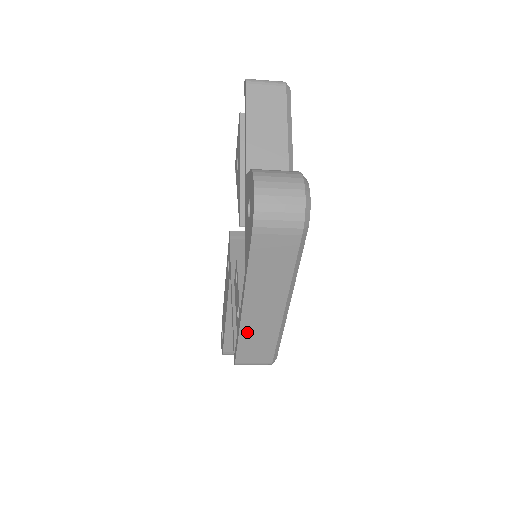
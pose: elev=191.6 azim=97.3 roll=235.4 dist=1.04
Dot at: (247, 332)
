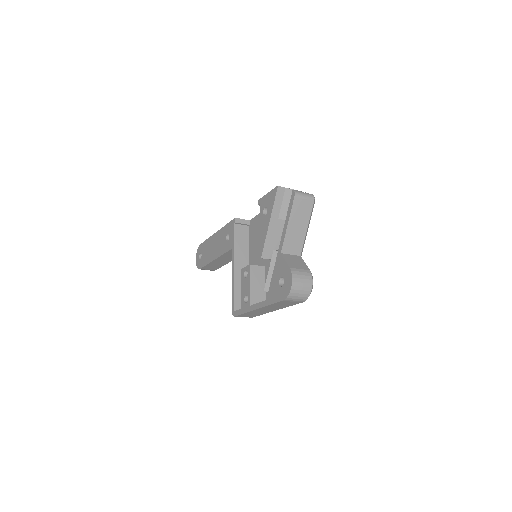
Dot at: (251, 313)
